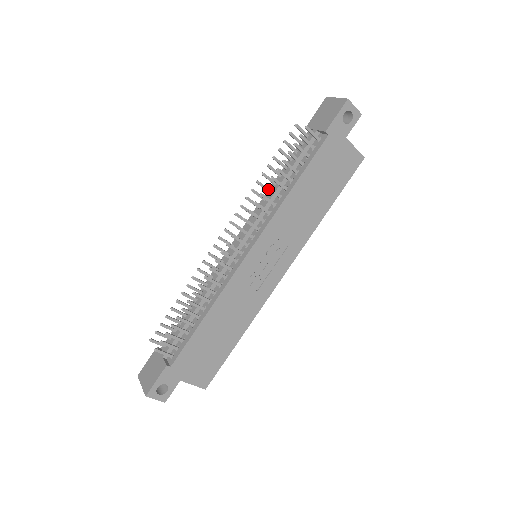
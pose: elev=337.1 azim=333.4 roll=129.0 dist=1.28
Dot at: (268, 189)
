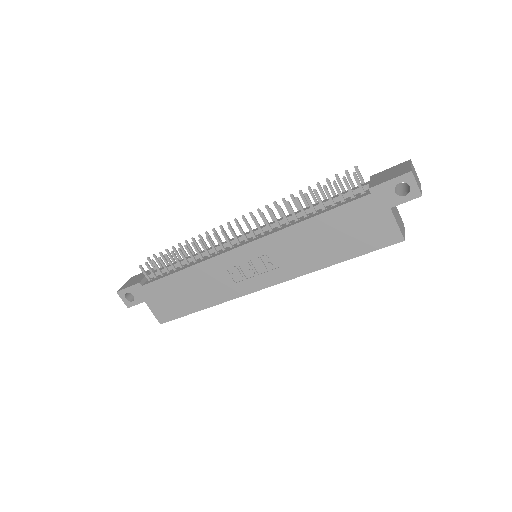
Dot at: (288, 206)
